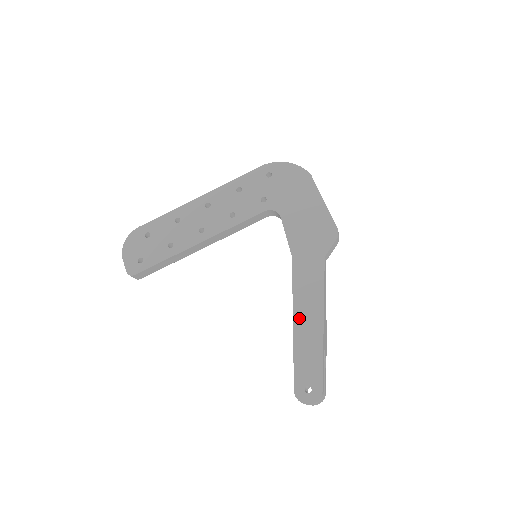
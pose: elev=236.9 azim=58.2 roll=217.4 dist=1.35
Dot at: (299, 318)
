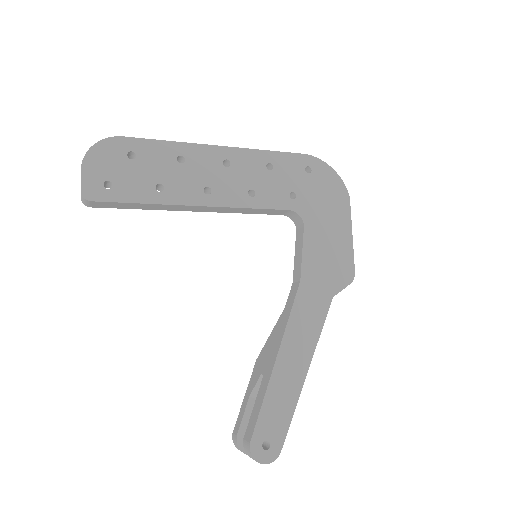
Dot at: (284, 356)
